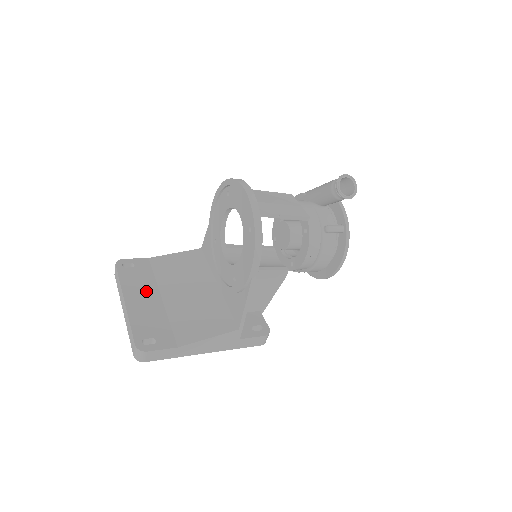
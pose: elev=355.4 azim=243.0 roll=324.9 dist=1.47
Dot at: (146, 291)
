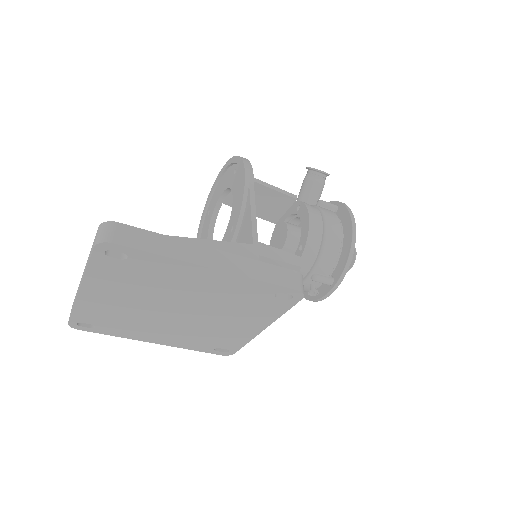
Dot at: occluded
